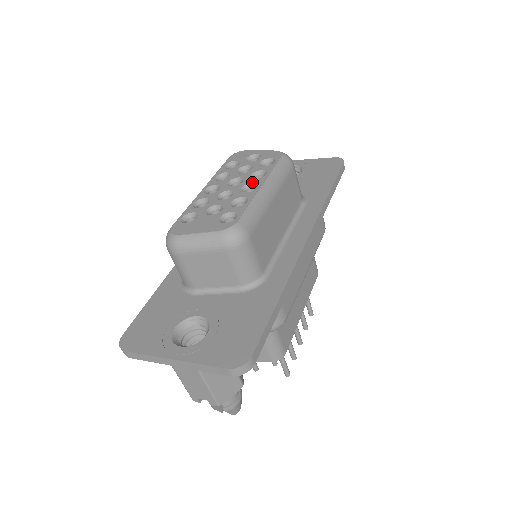
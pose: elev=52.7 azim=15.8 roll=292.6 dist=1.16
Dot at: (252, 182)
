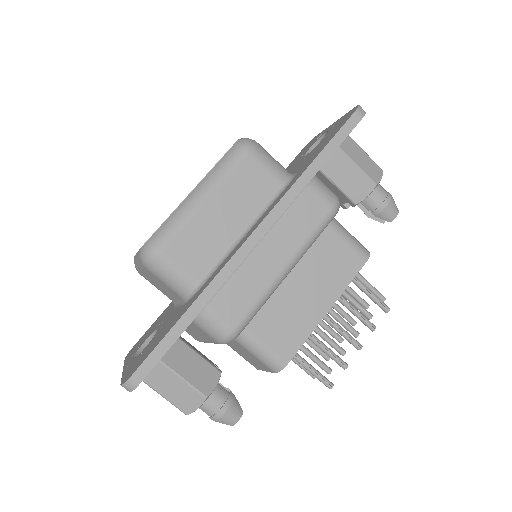
Dot at: occluded
